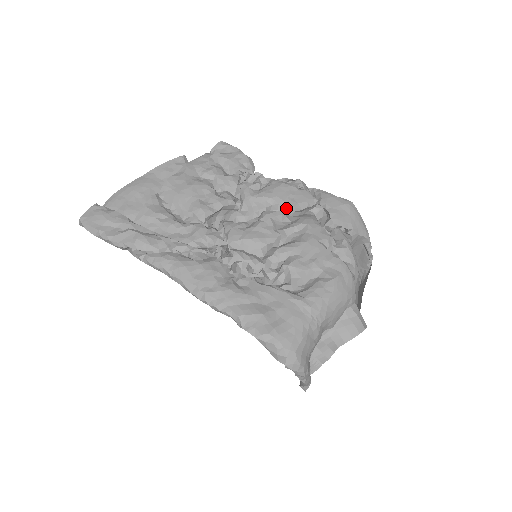
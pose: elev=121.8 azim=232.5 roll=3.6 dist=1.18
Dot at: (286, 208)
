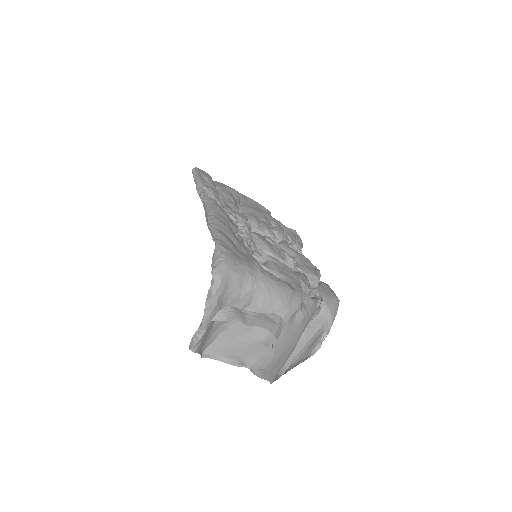
Dot at: (298, 262)
